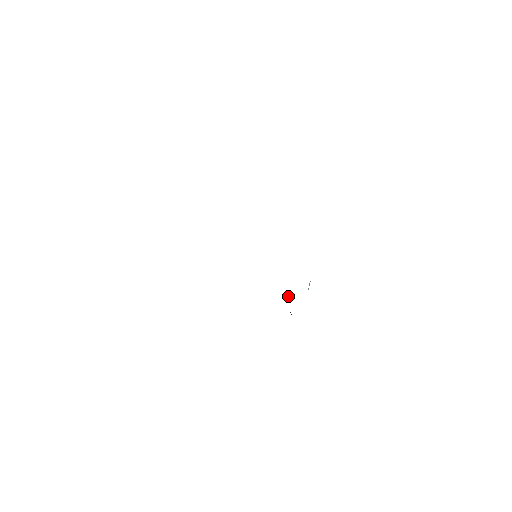
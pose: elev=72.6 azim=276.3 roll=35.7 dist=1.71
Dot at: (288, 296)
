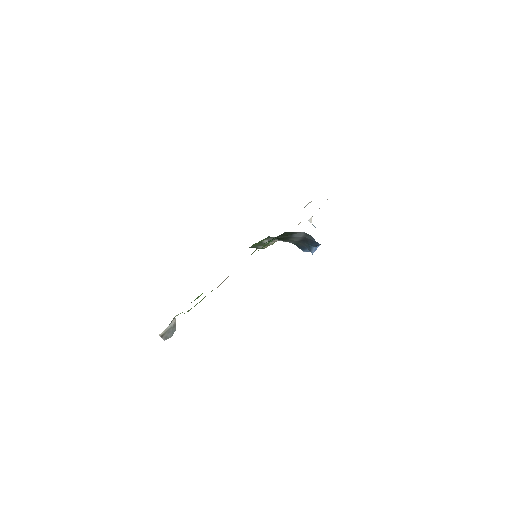
Dot at: (303, 243)
